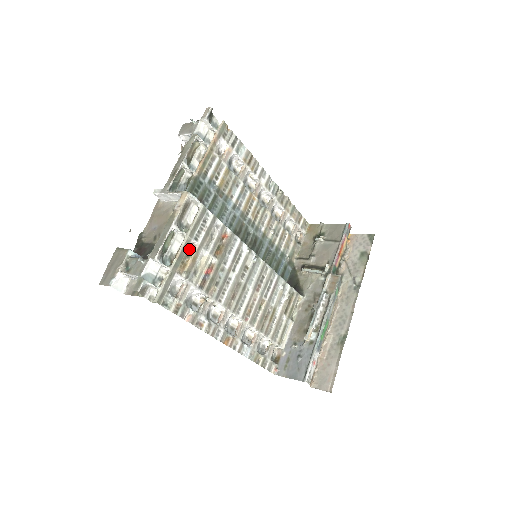
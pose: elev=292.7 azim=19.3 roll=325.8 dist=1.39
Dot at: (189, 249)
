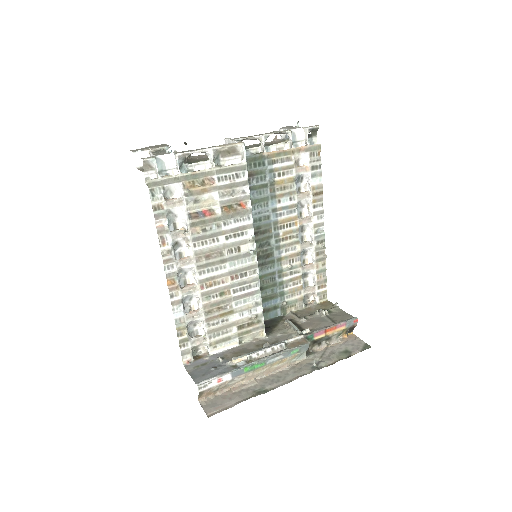
Dot at: (207, 180)
